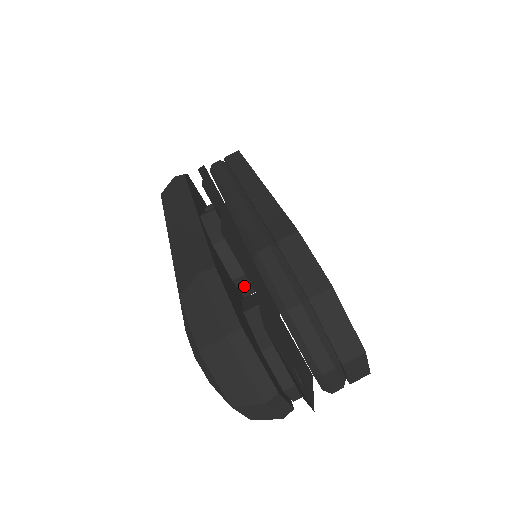
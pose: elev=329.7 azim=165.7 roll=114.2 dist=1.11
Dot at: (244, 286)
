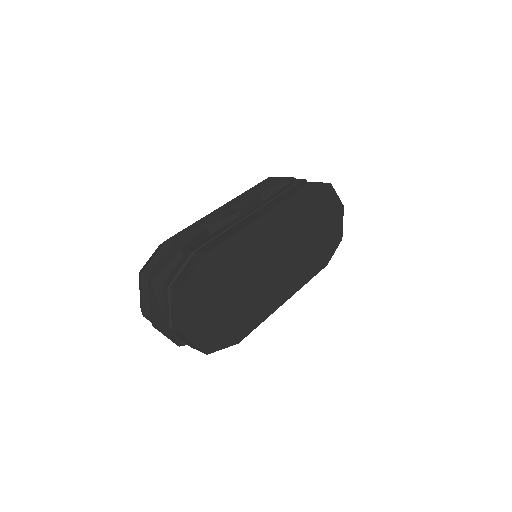
Dot at: occluded
